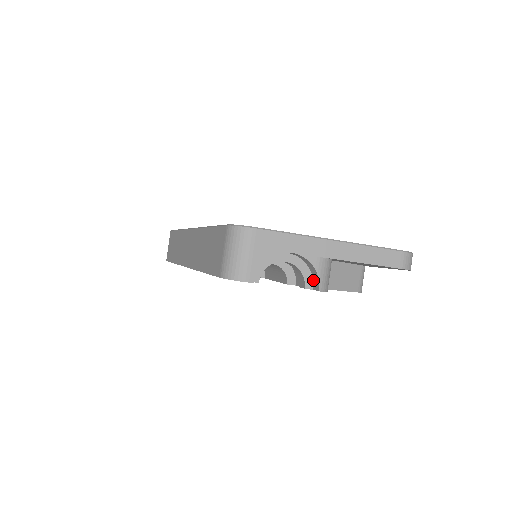
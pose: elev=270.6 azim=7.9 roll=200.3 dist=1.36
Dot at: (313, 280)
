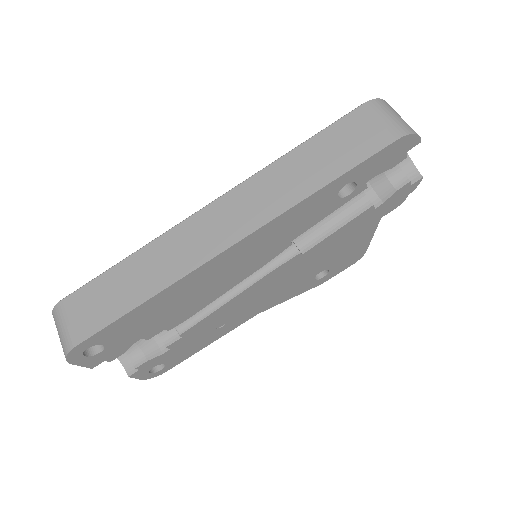
Dot at: (406, 177)
